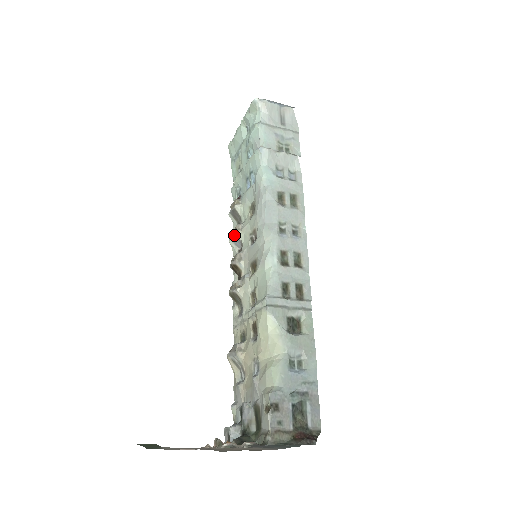
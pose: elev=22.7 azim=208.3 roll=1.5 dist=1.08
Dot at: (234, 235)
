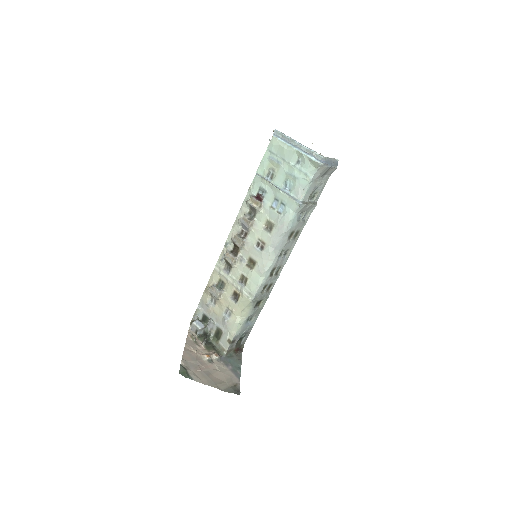
Dot at: (246, 226)
